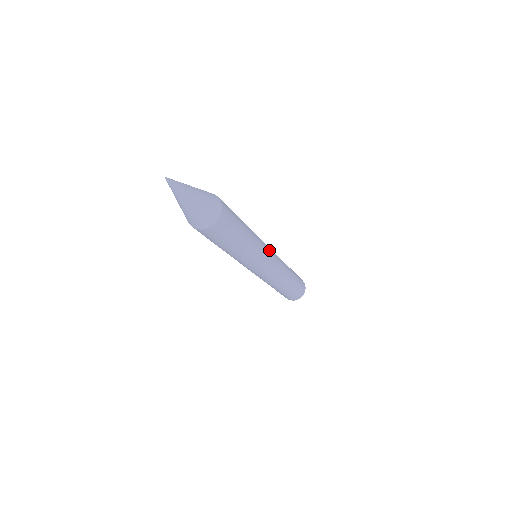
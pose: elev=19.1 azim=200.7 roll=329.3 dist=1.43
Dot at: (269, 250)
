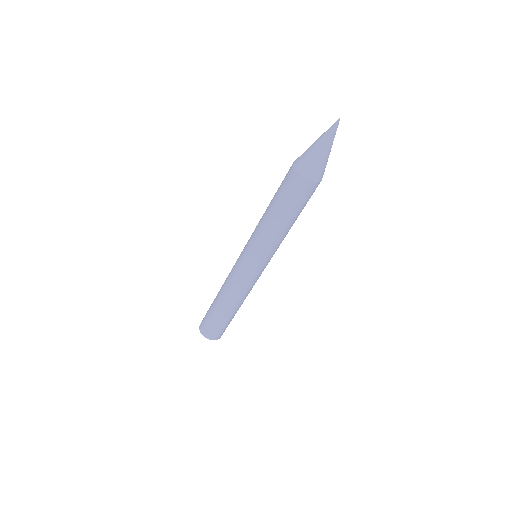
Dot at: occluded
